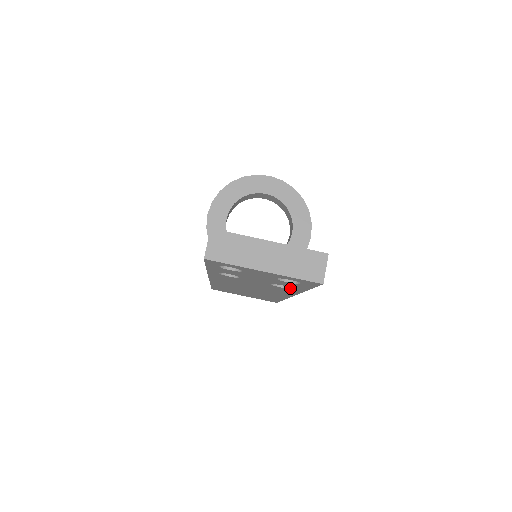
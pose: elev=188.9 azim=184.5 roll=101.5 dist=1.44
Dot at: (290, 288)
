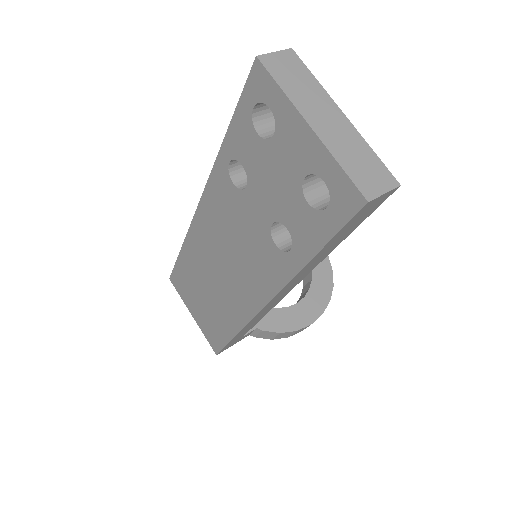
Dot at: (288, 250)
